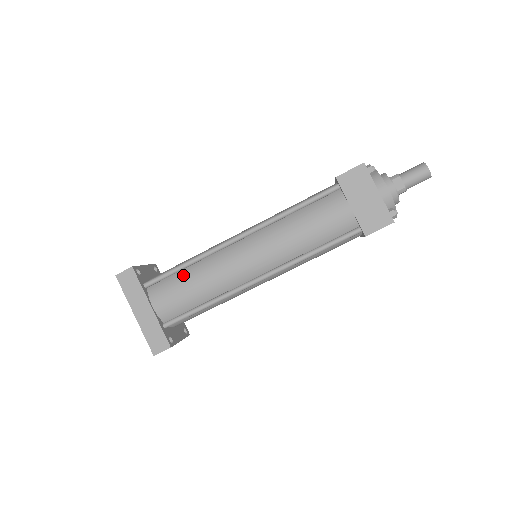
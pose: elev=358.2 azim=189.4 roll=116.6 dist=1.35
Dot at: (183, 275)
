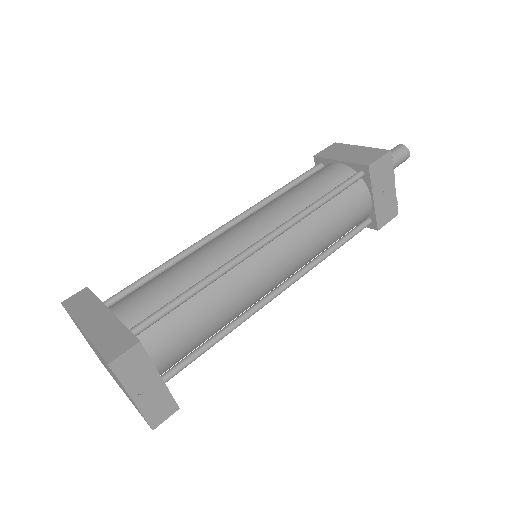
Dot at: (159, 274)
